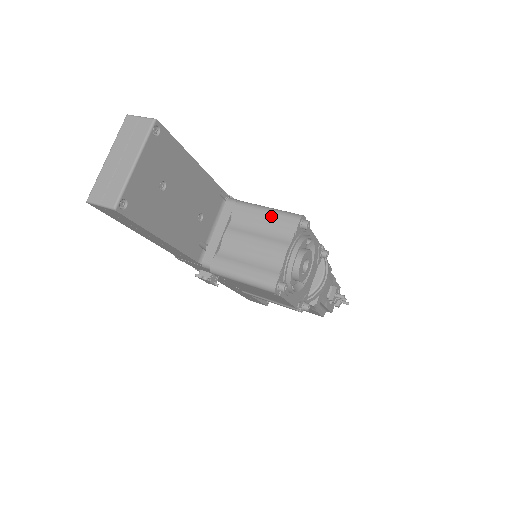
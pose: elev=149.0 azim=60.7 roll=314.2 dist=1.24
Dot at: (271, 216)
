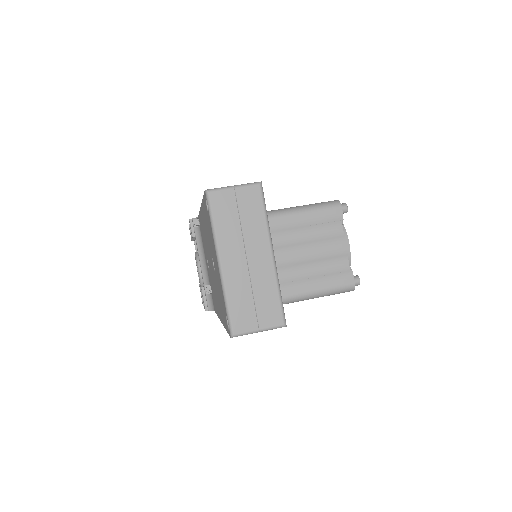
Dot at: (309, 216)
